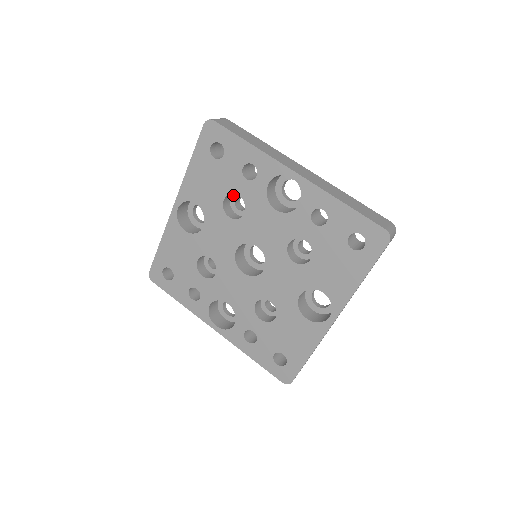
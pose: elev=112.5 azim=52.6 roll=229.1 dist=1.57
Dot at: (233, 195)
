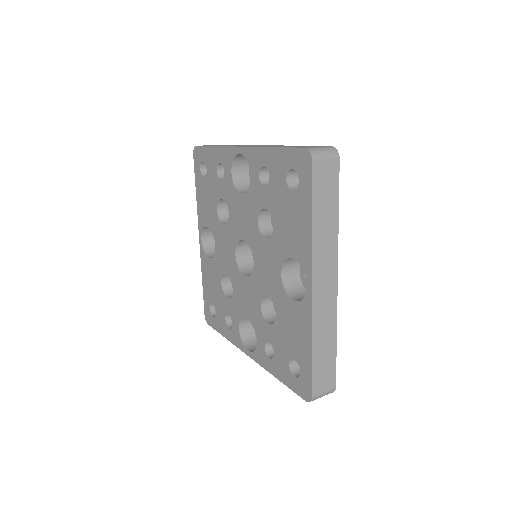
Dot at: occluded
